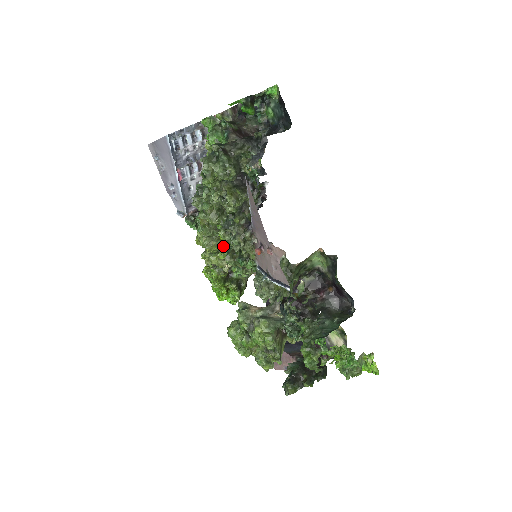
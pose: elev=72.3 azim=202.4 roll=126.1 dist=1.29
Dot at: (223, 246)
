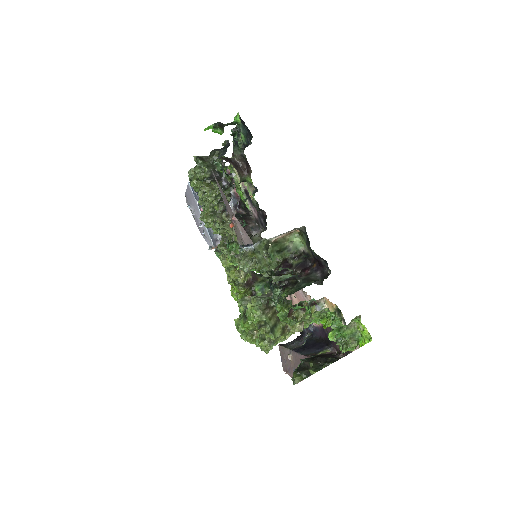
Dot at: occluded
